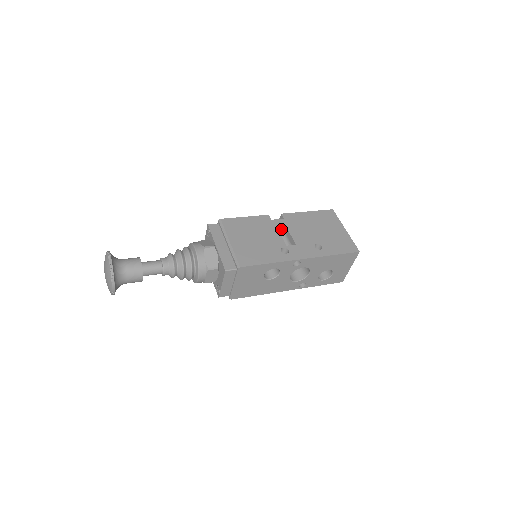
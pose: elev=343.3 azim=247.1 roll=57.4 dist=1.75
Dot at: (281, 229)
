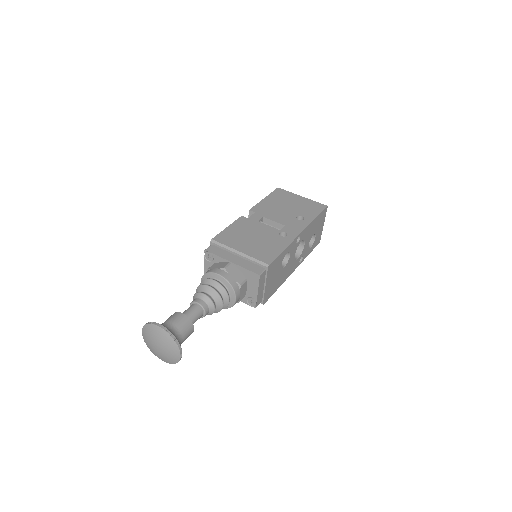
Dot at: occluded
